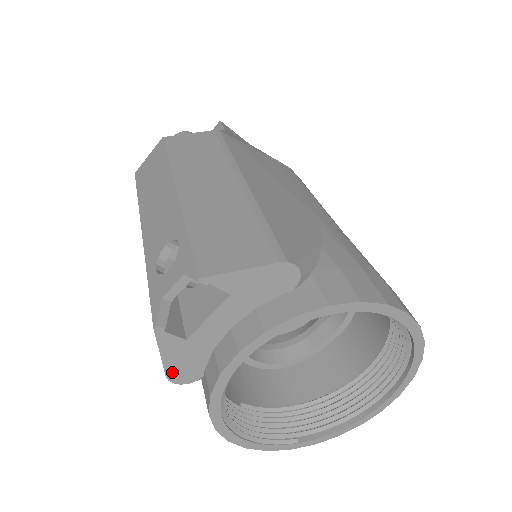
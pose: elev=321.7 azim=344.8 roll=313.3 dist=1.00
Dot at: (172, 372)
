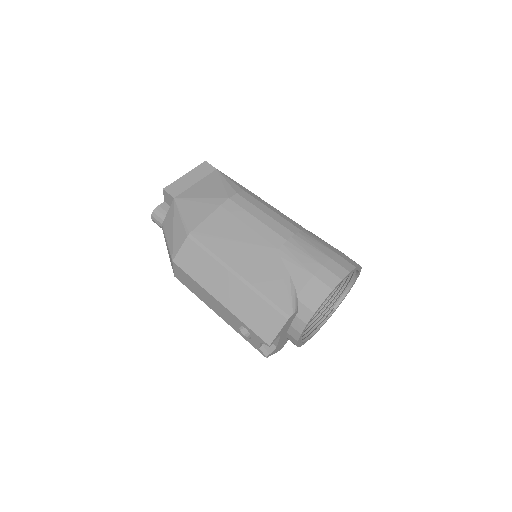
Dot at: (279, 350)
